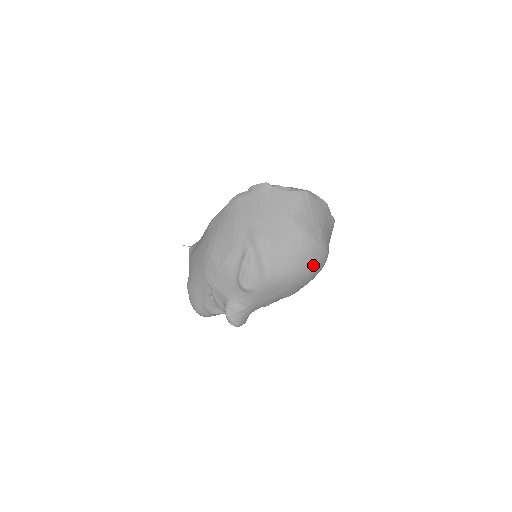
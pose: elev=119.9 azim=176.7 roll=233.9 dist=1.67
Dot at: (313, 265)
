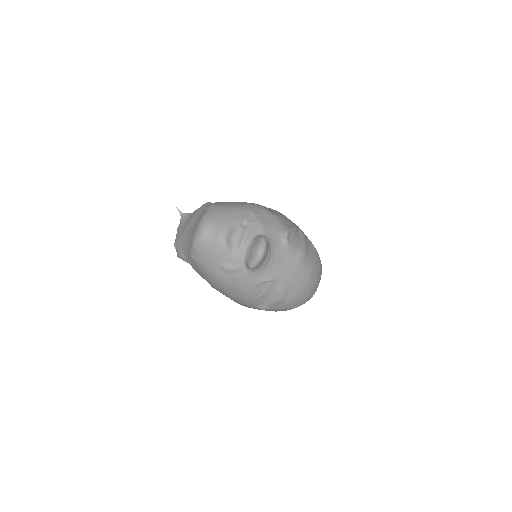
Dot at: (314, 286)
